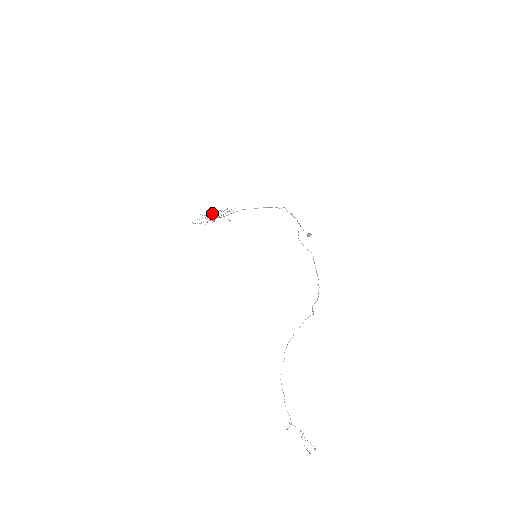
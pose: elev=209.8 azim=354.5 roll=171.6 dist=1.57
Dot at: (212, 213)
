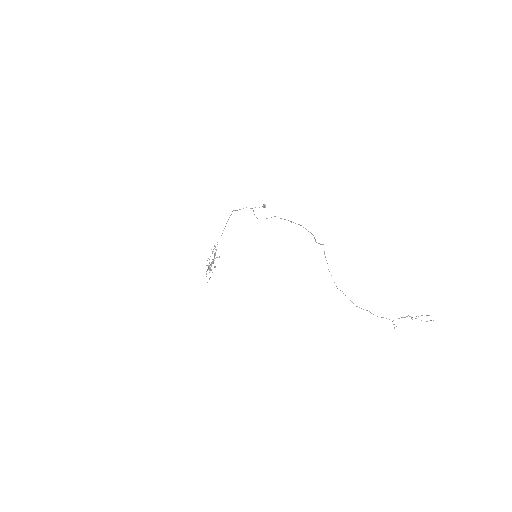
Dot at: occluded
